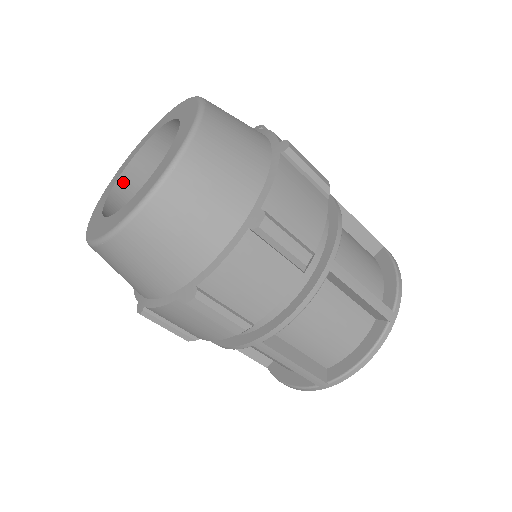
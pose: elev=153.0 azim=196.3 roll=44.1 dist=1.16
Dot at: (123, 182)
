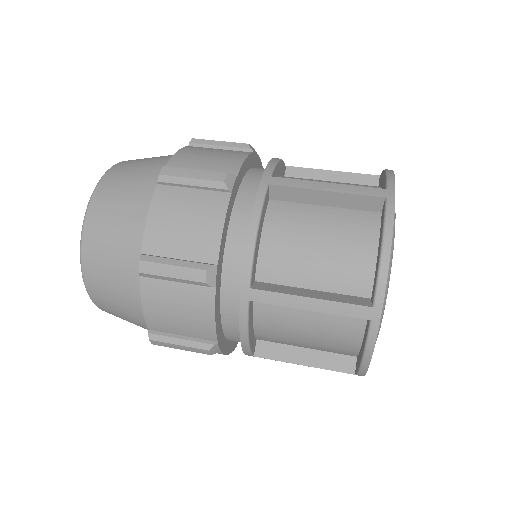
Dot at: occluded
